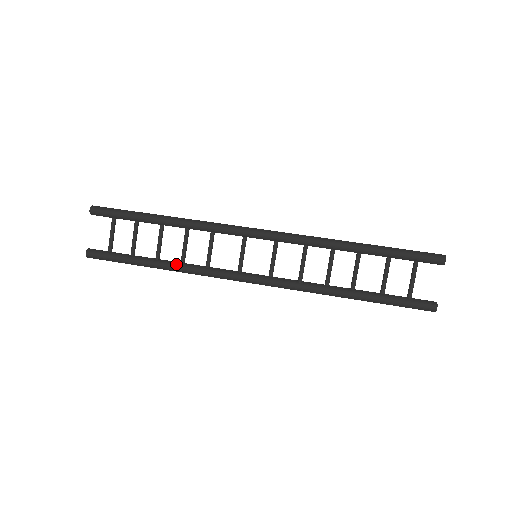
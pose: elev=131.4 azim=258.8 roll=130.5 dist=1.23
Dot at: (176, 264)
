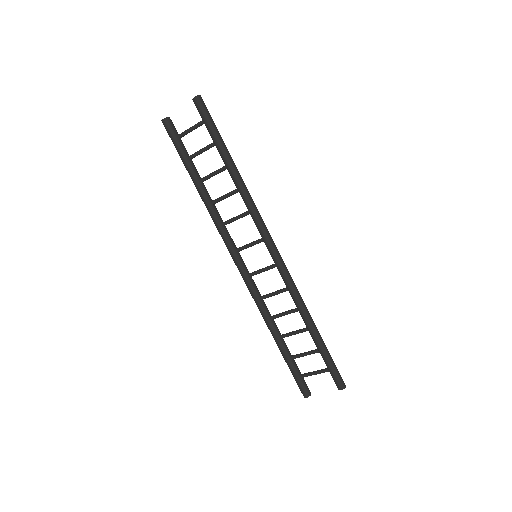
Dot at: (208, 199)
